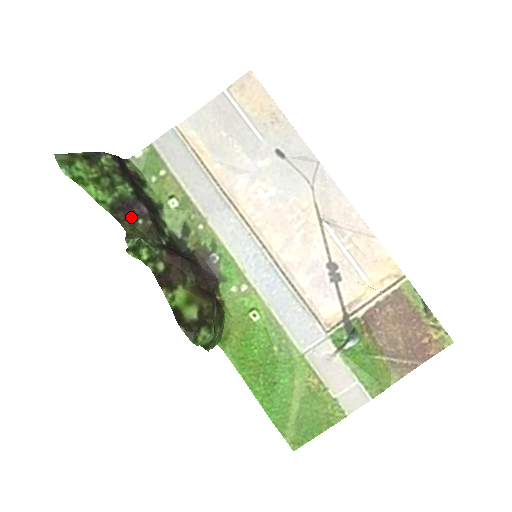
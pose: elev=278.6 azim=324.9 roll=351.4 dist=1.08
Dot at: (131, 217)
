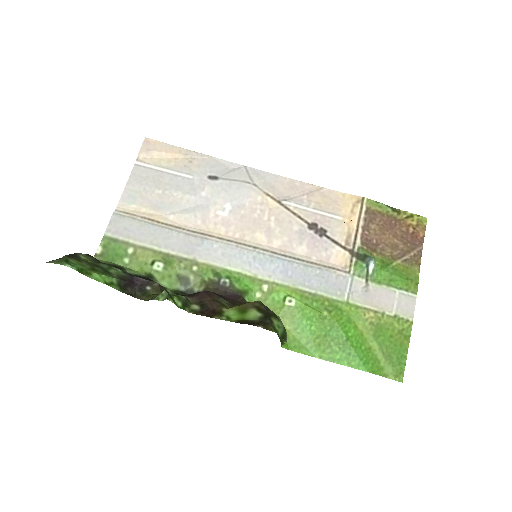
Dot at: (139, 289)
